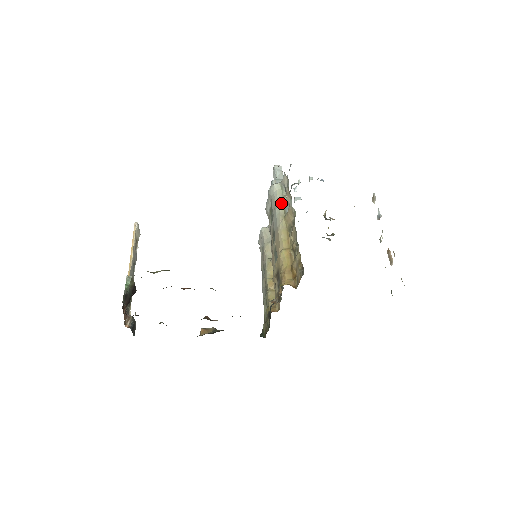
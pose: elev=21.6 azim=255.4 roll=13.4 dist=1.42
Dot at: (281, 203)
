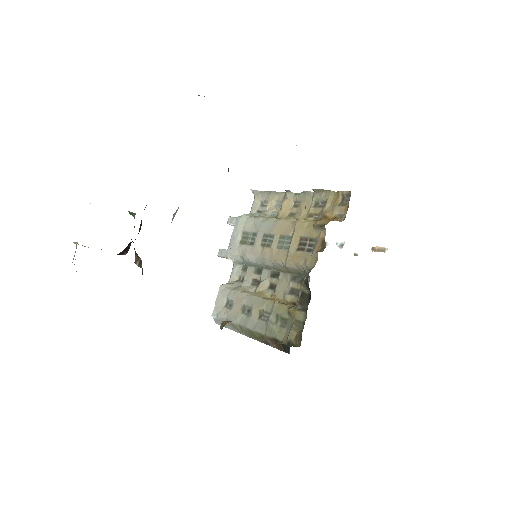
Dot at: (263, 216)
